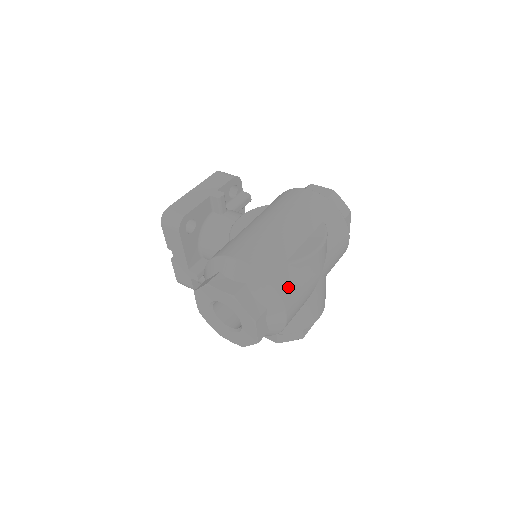
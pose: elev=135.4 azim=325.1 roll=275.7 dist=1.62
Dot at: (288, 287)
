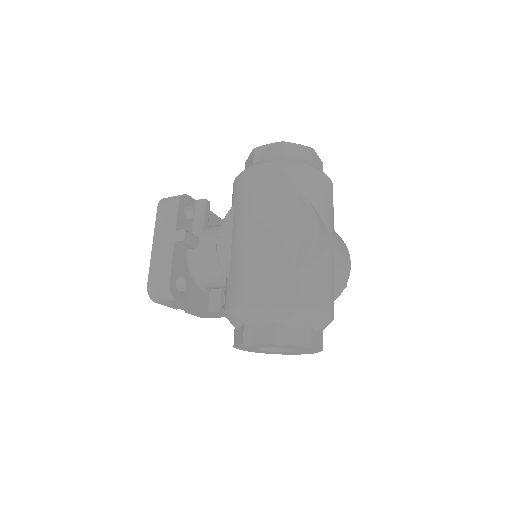
Dot at: (315, 292)
